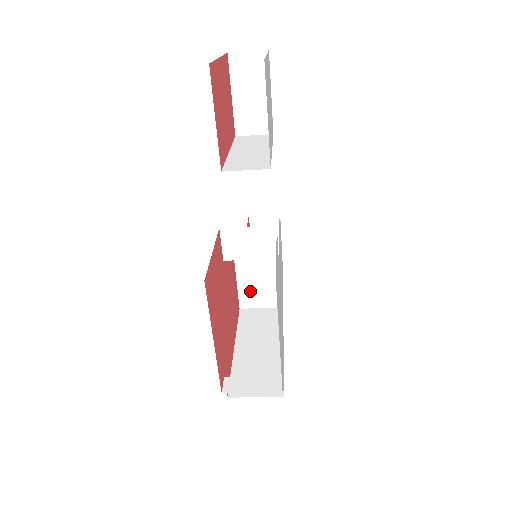
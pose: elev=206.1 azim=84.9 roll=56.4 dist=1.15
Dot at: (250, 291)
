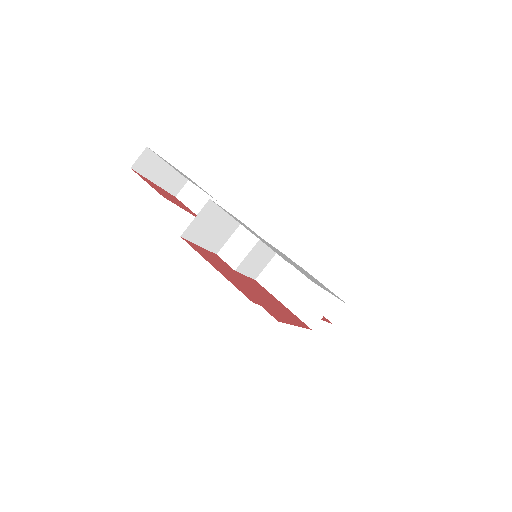
Dot at: (305, 309)
